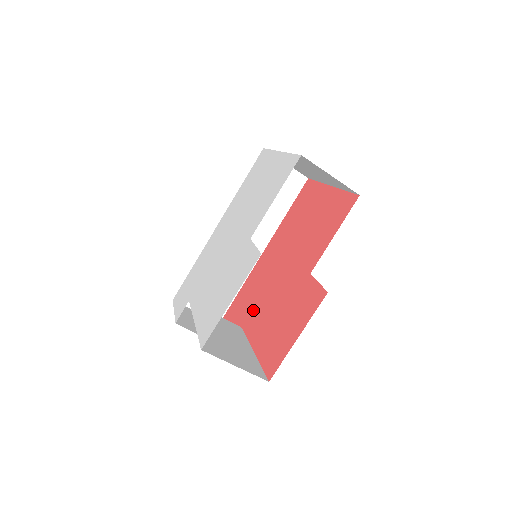
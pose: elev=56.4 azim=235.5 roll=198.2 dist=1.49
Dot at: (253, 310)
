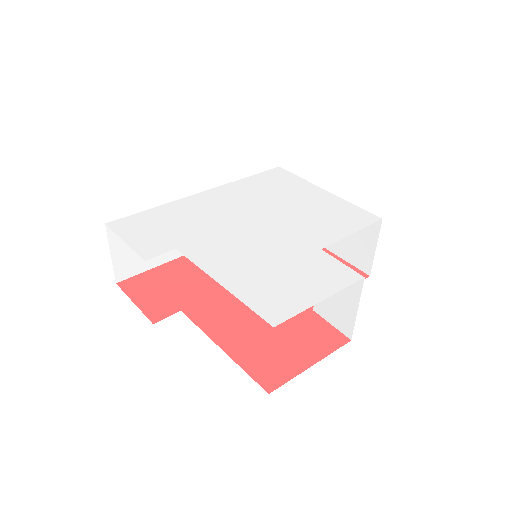
Dot at: (204, 301)
